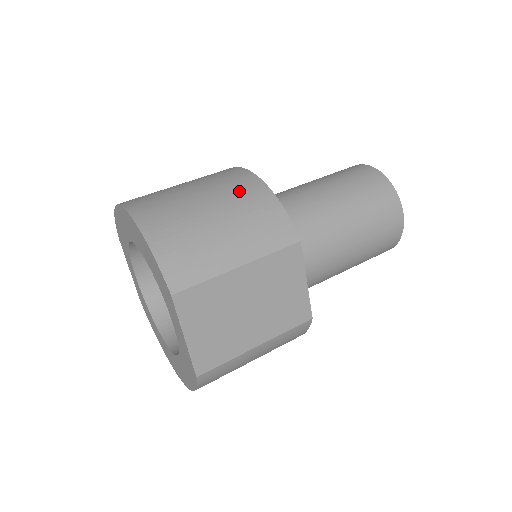
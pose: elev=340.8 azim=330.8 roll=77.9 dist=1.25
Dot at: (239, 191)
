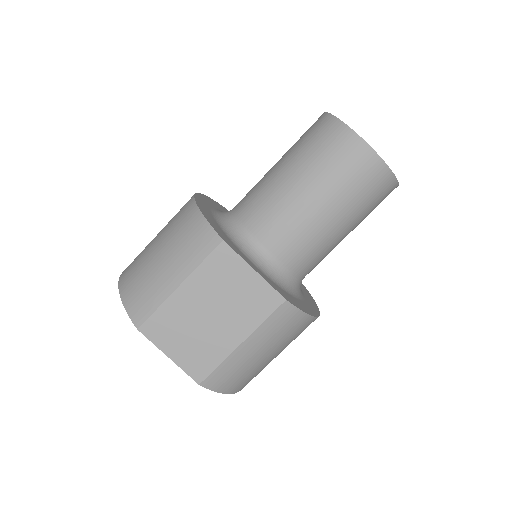
Dot at: (177, 220)
